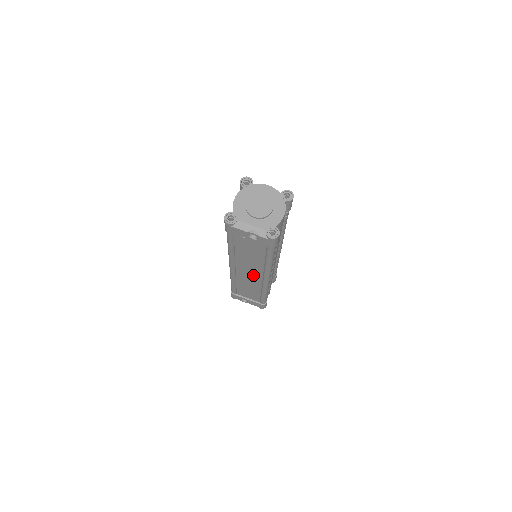
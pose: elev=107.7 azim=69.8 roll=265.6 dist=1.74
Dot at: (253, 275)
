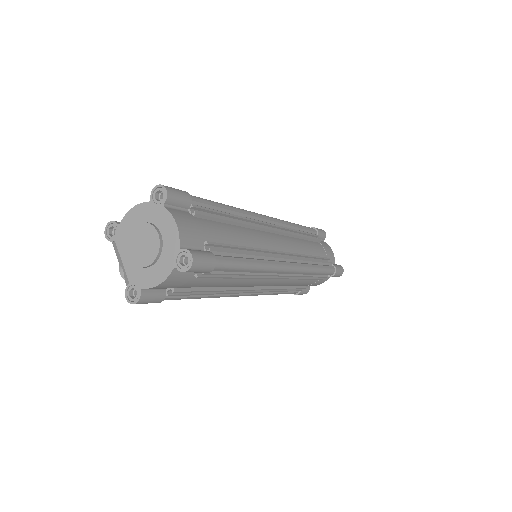
Dot at: occluded
